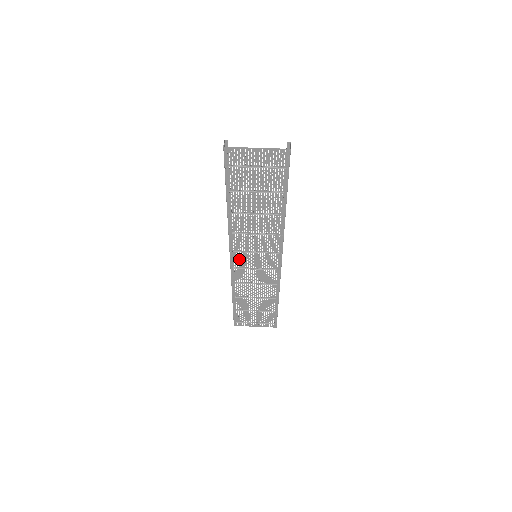
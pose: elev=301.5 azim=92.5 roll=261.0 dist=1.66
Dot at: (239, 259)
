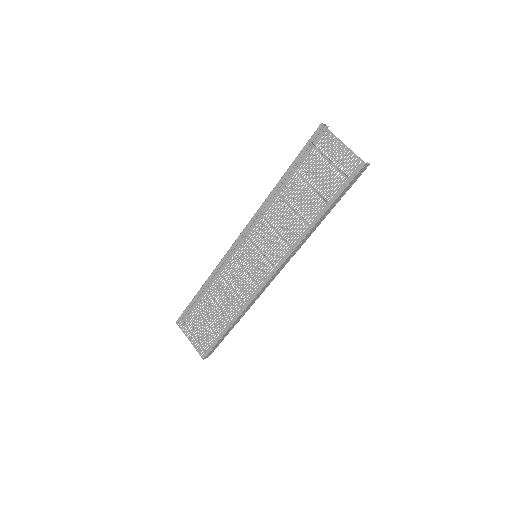
Dot at: (242, 246)
